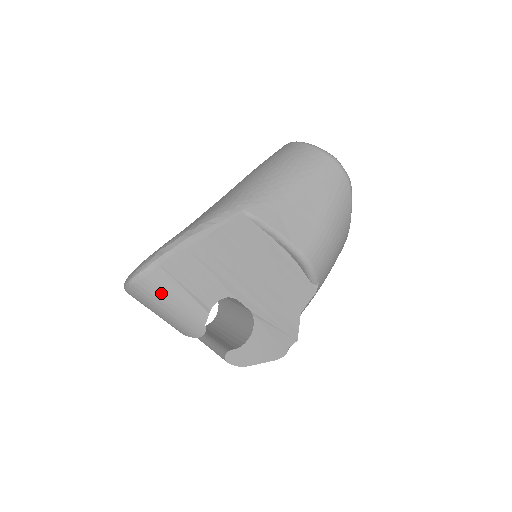
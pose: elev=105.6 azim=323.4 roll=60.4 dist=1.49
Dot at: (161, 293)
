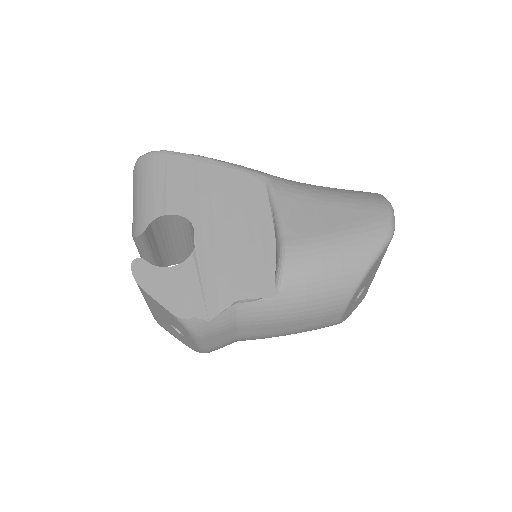
Dot at: (148, 175)
